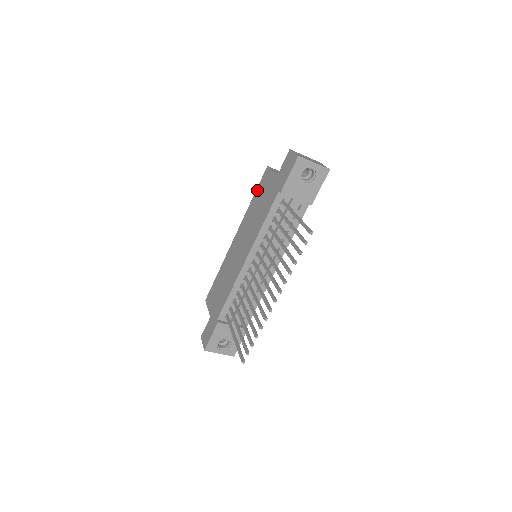
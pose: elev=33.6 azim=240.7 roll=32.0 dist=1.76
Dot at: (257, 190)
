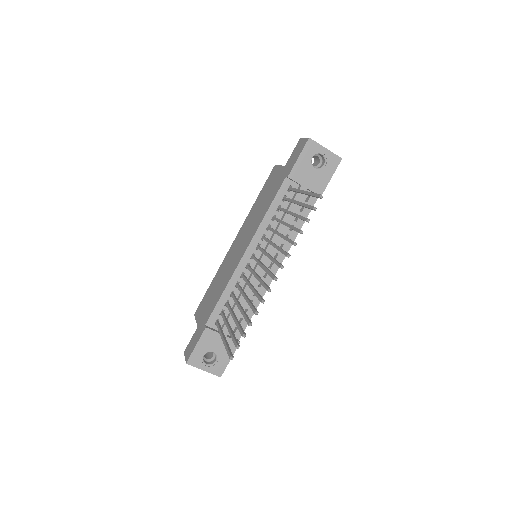
Dot at: (262, 189)
